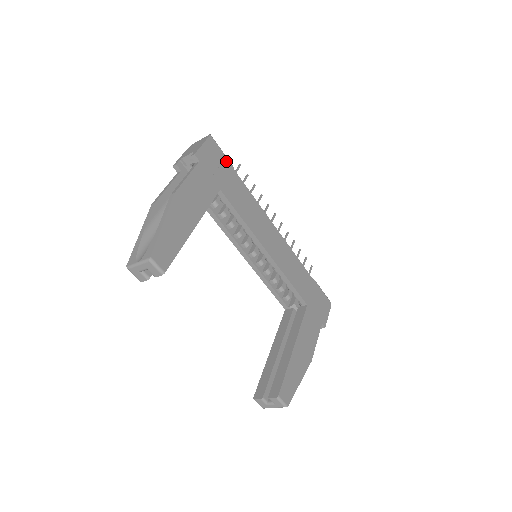
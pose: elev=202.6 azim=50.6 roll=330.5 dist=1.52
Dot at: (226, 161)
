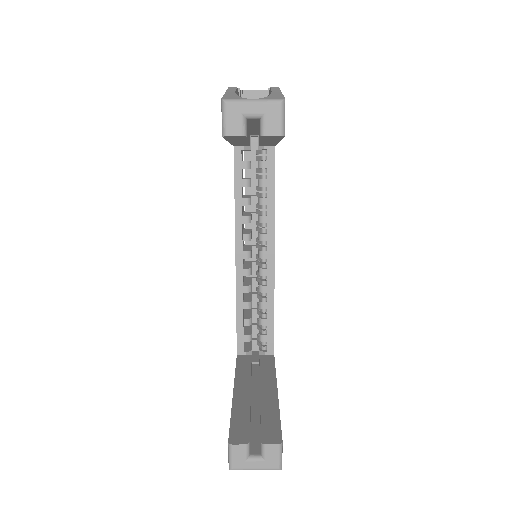
Dot at: occluded
